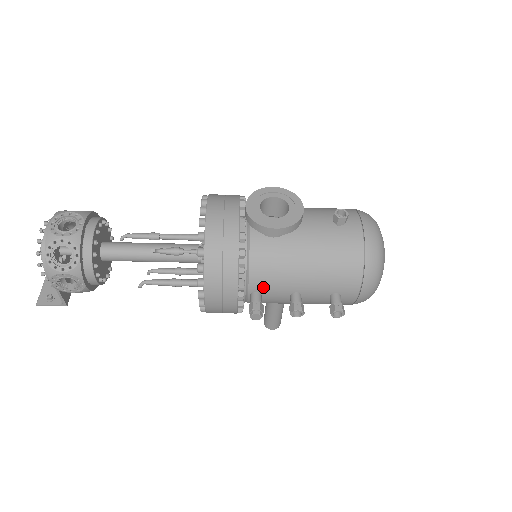
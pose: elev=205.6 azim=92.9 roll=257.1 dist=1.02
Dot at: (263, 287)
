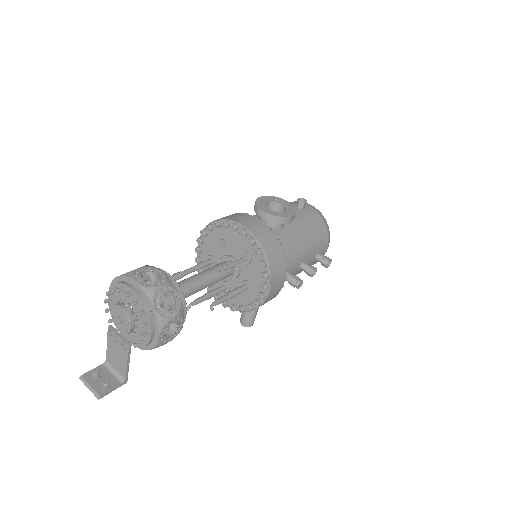
Dot at: (289, 265)
